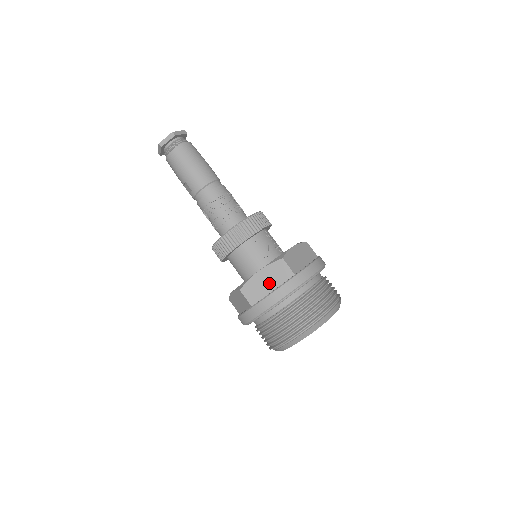
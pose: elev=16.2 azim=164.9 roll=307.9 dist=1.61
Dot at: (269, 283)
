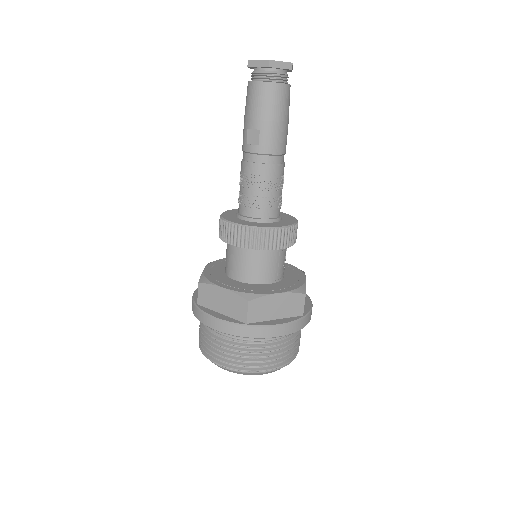
Dot at: (278, 310)
